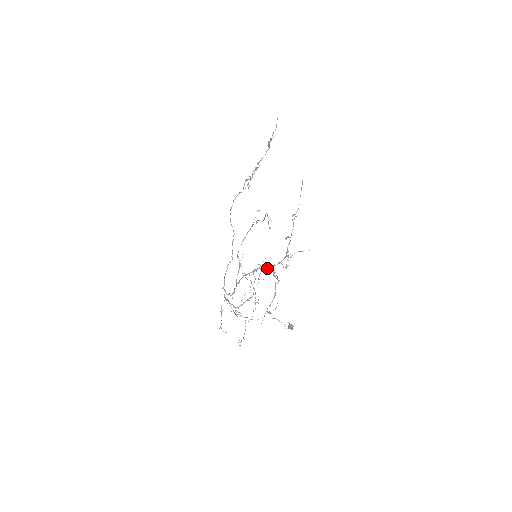
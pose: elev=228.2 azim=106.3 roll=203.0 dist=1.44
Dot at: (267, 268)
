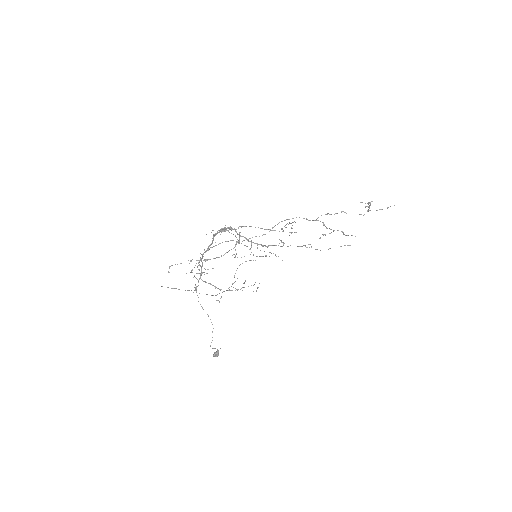
Dot at: (239, 234)
